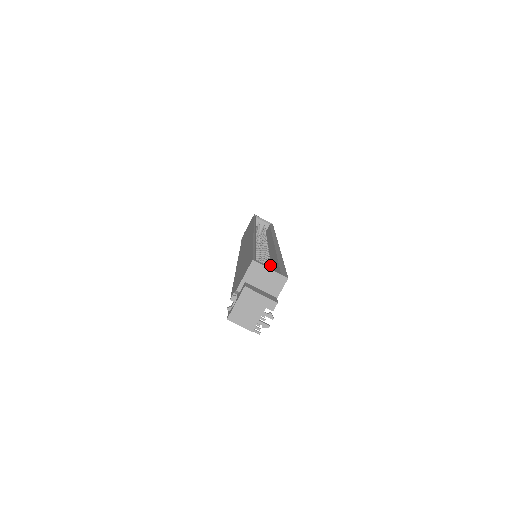
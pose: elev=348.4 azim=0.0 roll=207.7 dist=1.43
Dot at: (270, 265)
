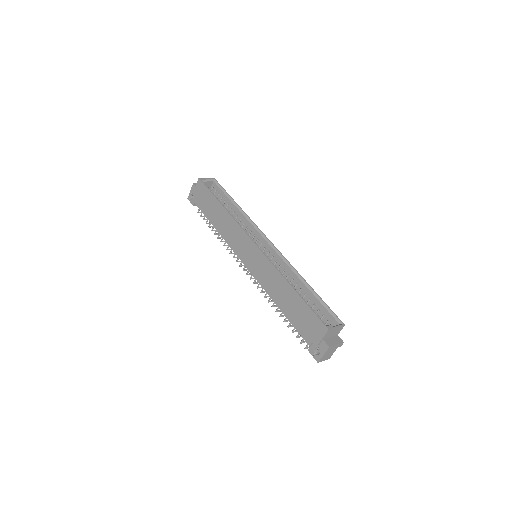
Dot at: (314, 304)
